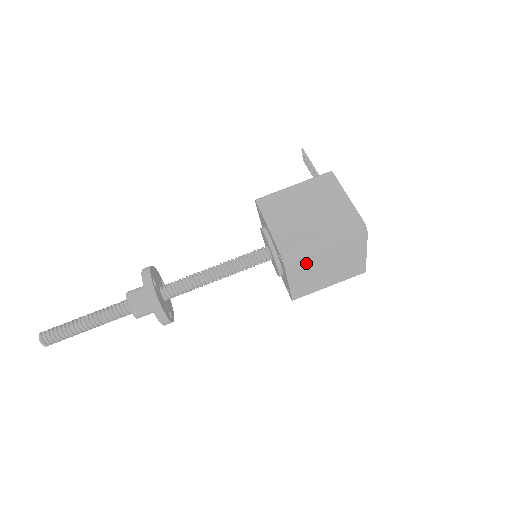
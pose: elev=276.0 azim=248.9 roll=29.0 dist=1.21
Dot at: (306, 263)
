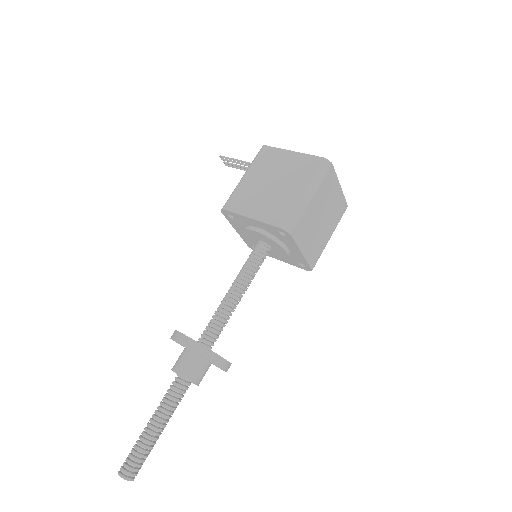
Dot at: (305, 223)
